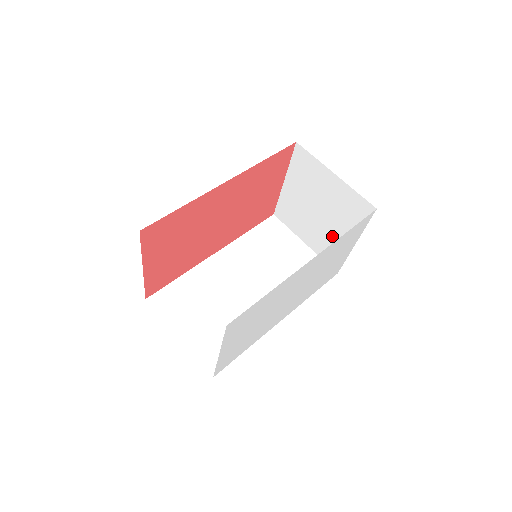
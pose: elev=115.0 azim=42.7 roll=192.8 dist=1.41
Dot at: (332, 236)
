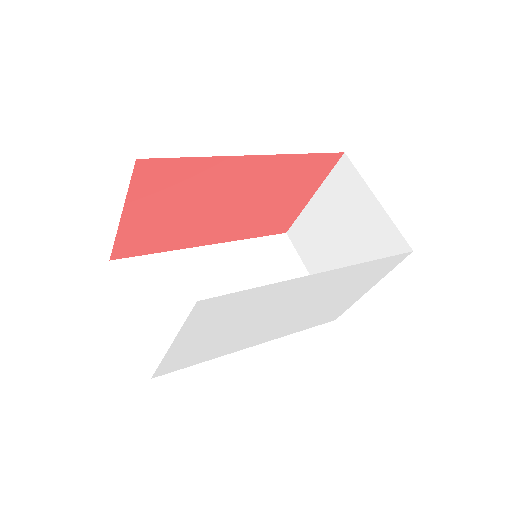
Dot at: occluded
